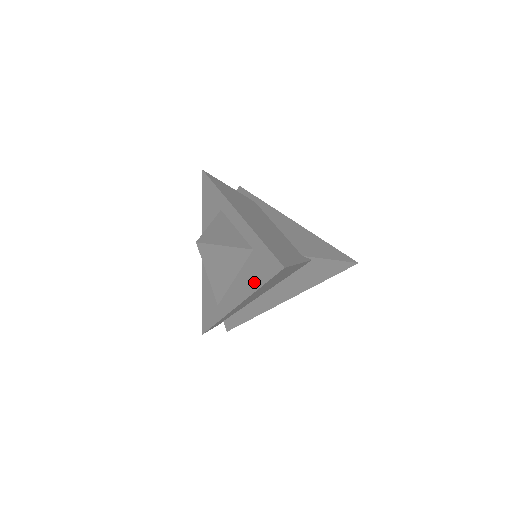
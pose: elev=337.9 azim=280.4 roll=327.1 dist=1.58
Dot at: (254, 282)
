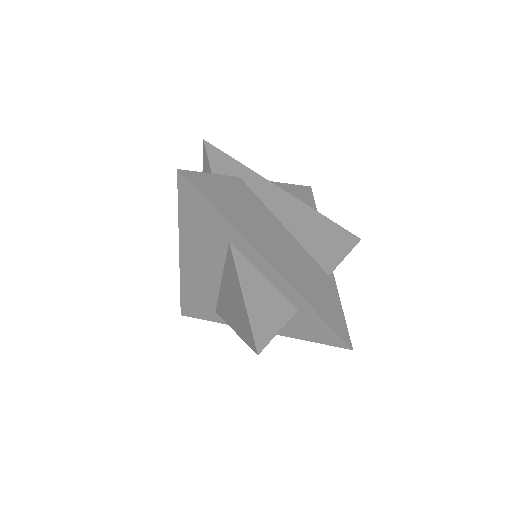
Dot at: (294, 332)
